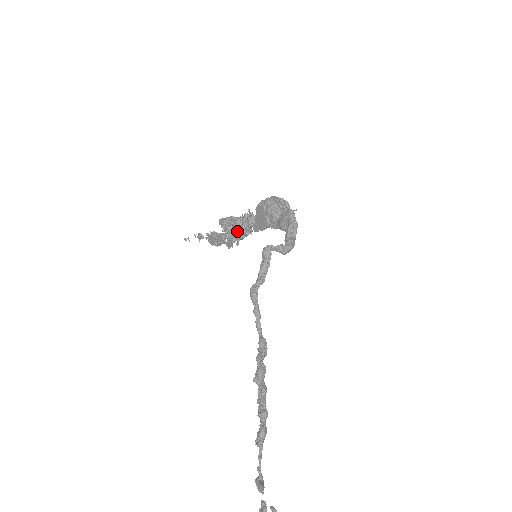
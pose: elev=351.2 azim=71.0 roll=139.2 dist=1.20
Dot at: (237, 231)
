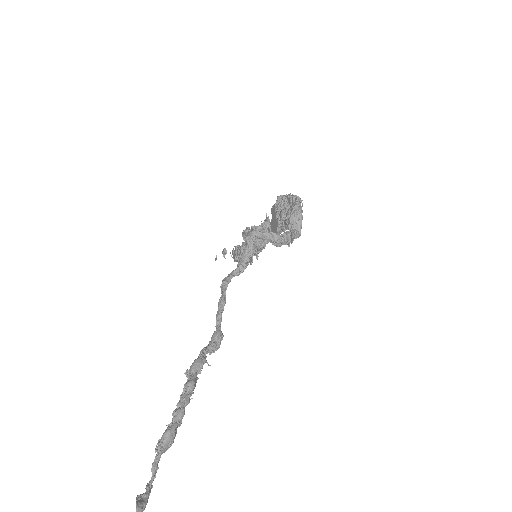
Dot at: occluded
